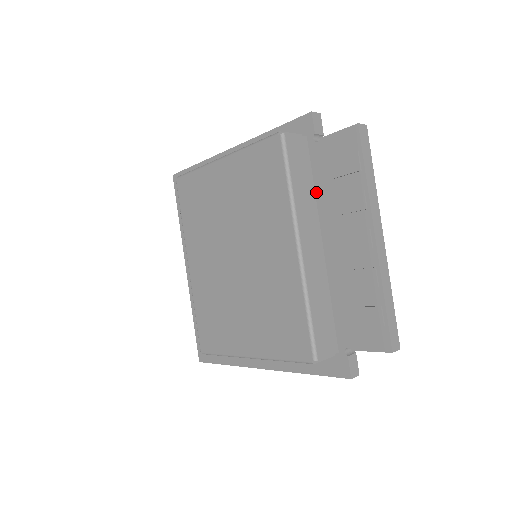
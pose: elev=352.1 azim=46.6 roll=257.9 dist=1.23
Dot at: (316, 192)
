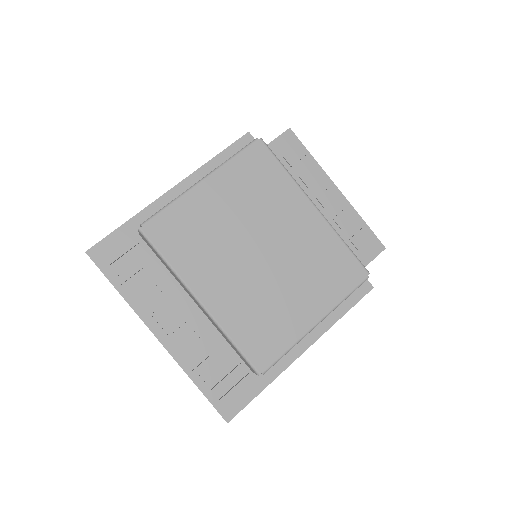
Dot at: occluded
